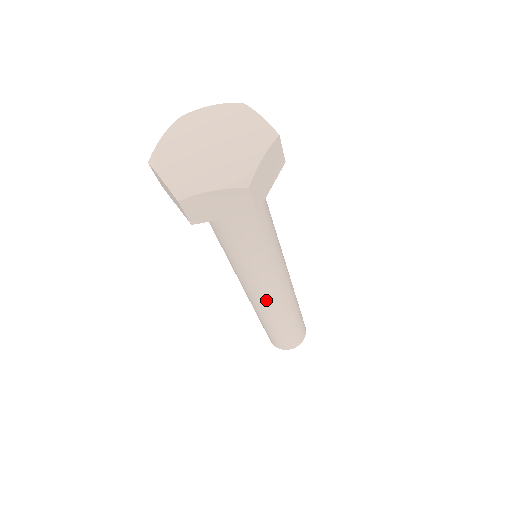
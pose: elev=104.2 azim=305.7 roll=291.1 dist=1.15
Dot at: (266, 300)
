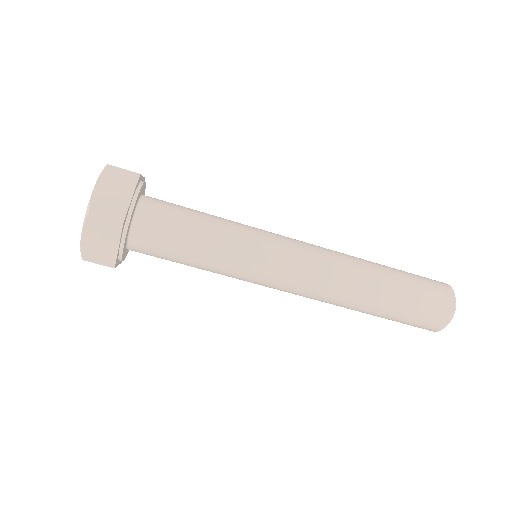
Dot at: (304, 286)
